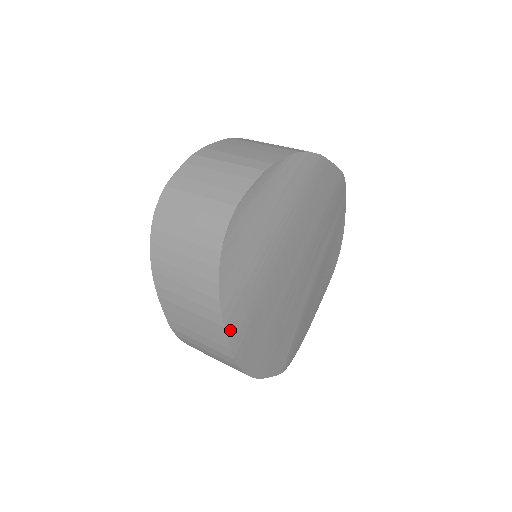
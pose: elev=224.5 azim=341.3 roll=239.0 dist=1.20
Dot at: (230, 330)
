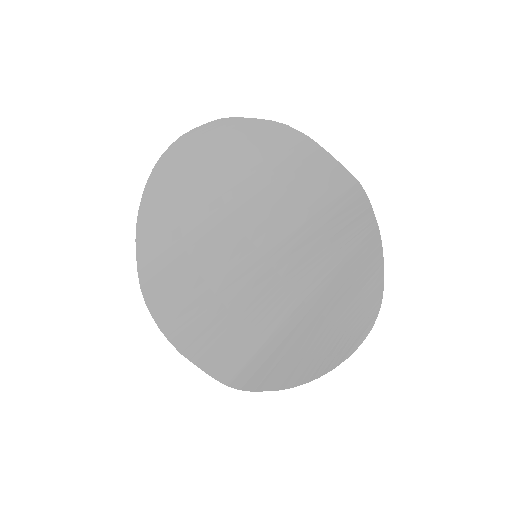
Dot at: (142, 250)
